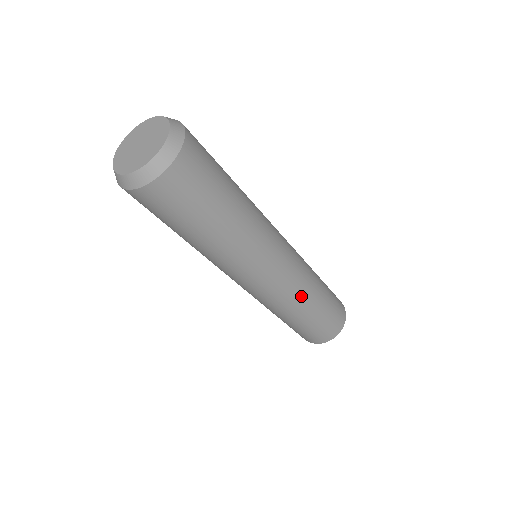
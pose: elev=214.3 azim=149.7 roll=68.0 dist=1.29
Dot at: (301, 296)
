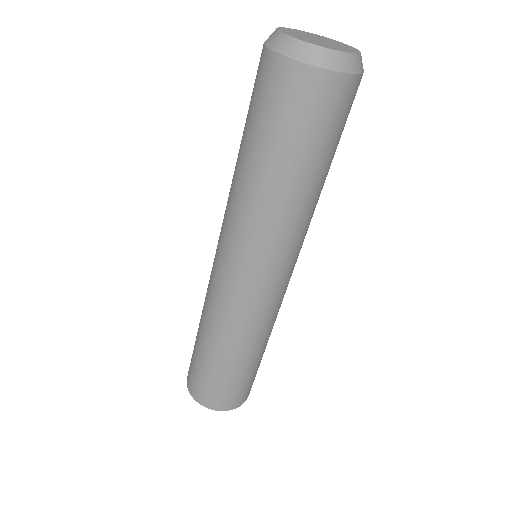
Dot at: (258, 332)
